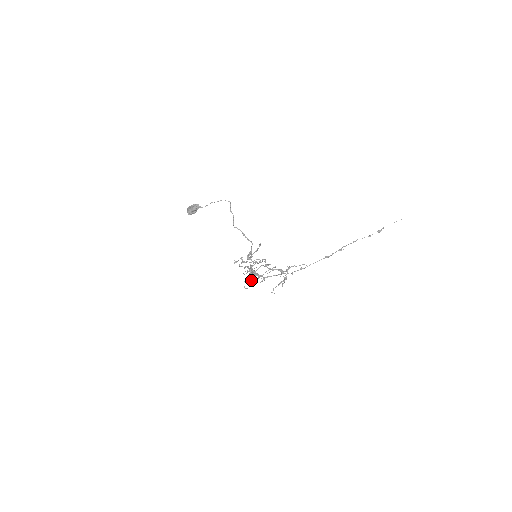
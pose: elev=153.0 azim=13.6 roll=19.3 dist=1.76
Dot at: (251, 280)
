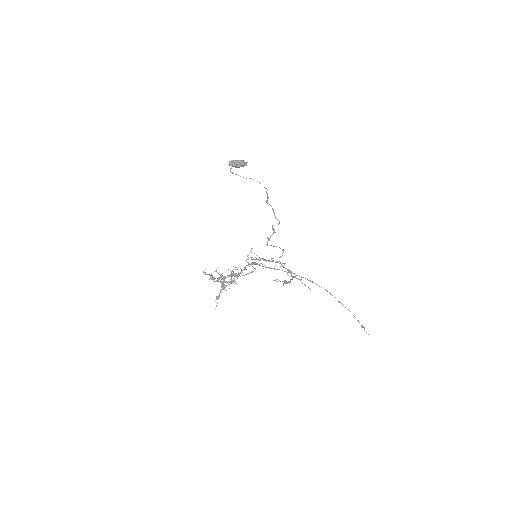
Dot at: occluded
